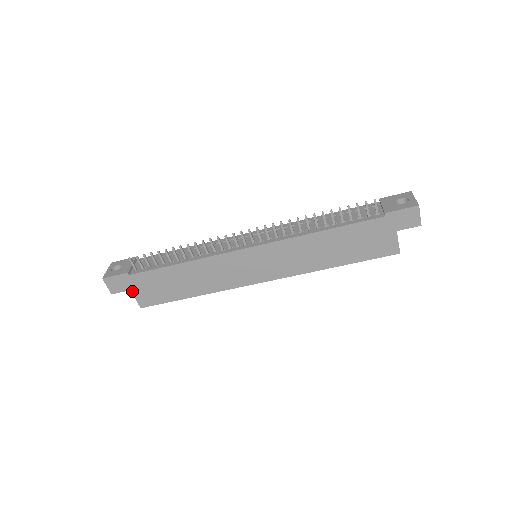
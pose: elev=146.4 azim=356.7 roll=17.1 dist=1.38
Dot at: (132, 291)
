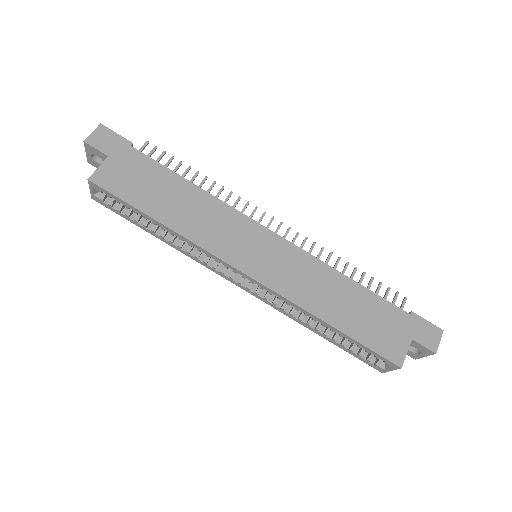
Dot at: (108, 159)
